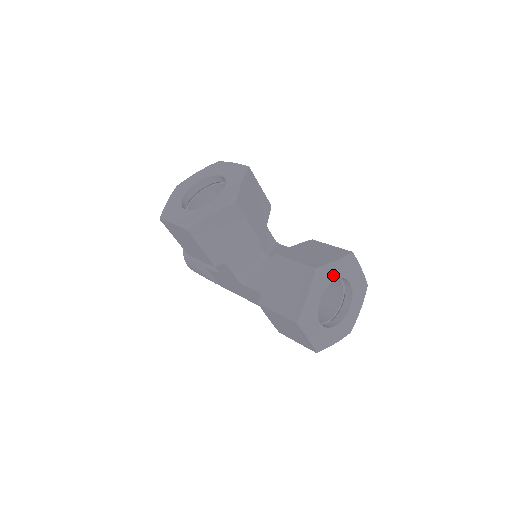
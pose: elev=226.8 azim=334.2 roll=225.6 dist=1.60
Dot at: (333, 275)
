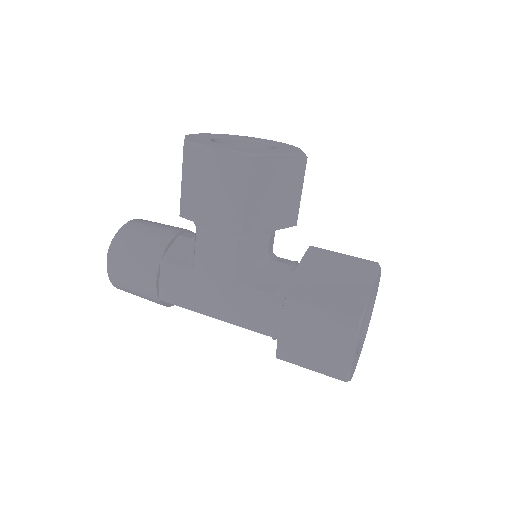
Dot at: (376, 285)
